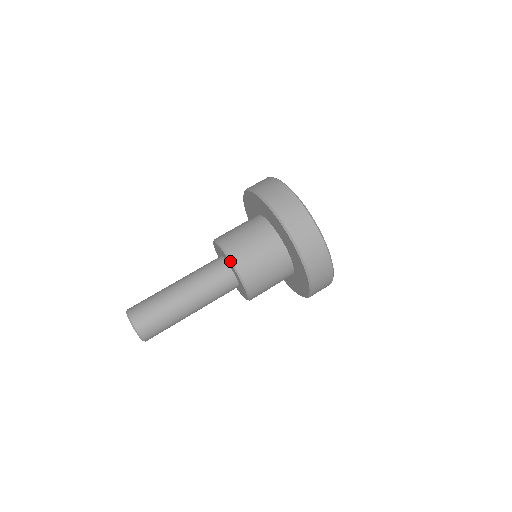
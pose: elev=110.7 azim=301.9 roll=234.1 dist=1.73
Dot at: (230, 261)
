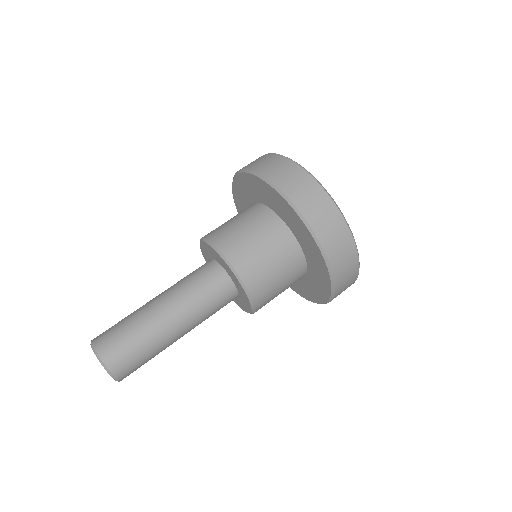
Dot at: (228, 265)
